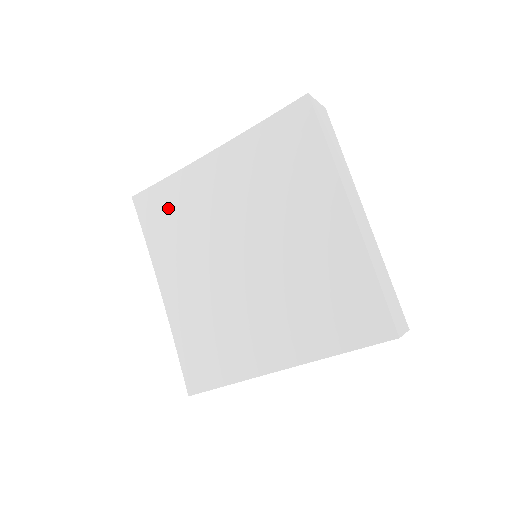
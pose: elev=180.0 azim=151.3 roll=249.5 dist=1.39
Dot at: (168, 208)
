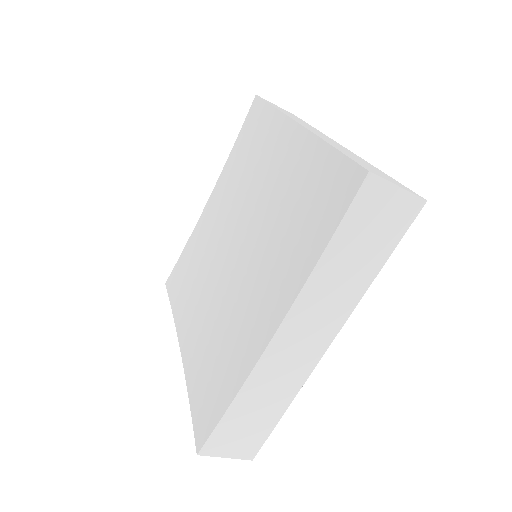
Dot at: (186, 269)
